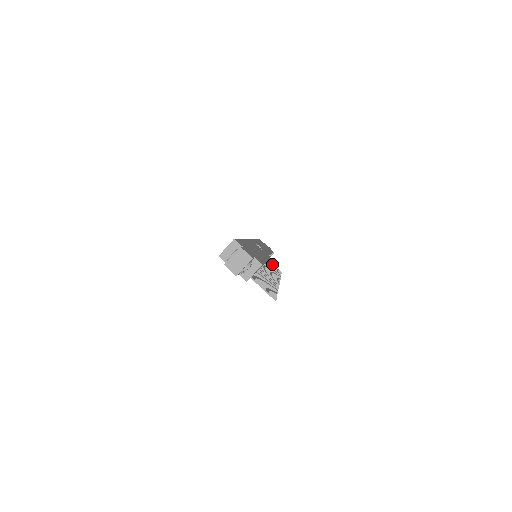
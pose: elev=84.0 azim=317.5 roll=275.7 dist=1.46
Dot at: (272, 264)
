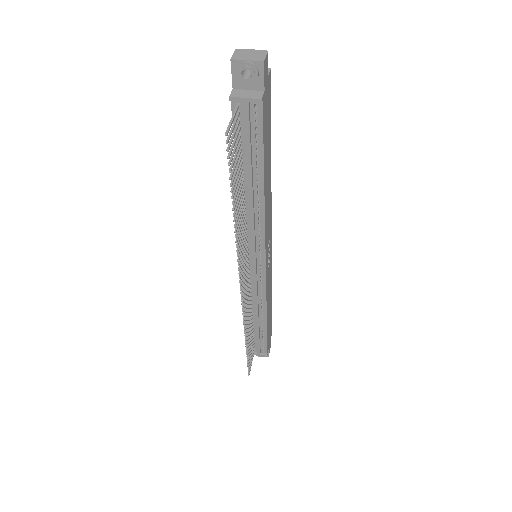
Dot at: (253, 356)
